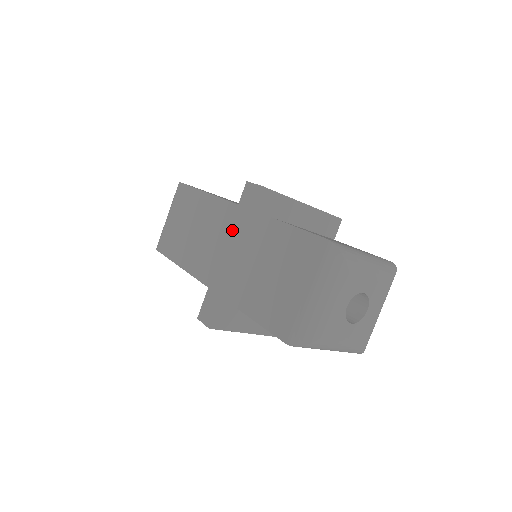
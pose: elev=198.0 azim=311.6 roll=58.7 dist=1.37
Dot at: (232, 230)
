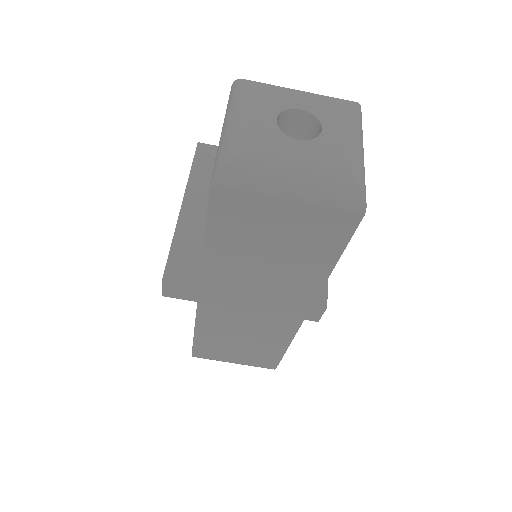
Dot at: occluded
